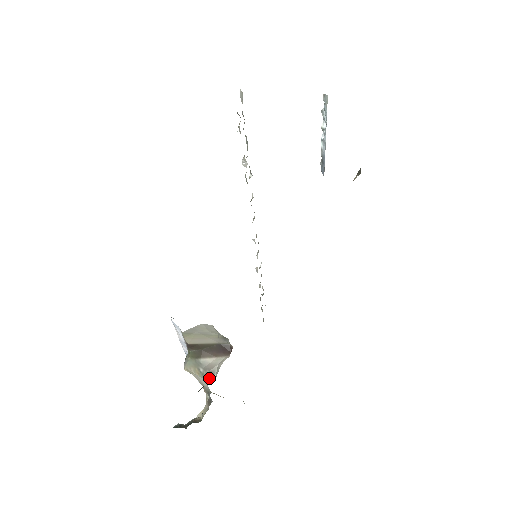
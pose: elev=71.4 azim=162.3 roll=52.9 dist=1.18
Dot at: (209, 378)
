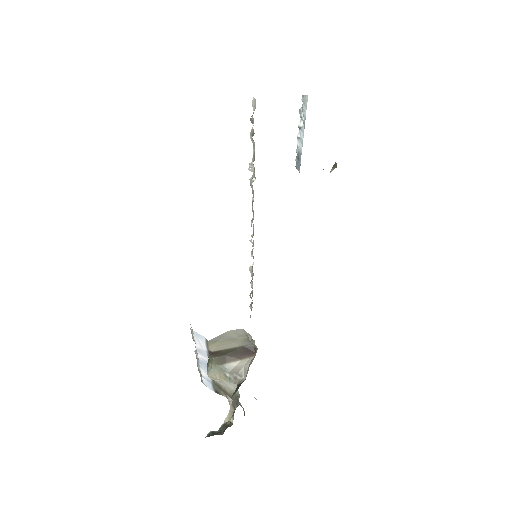
Dot at: (238, 381)
